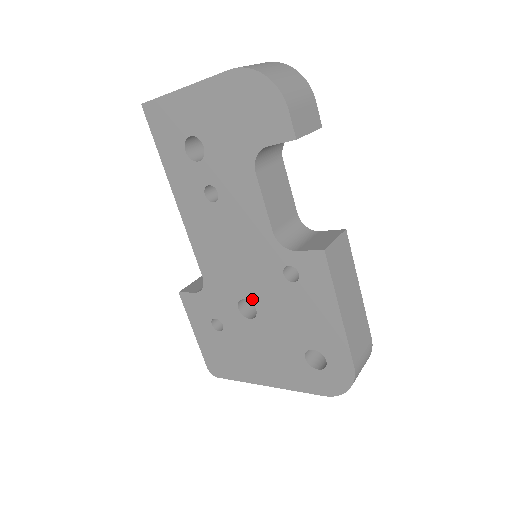
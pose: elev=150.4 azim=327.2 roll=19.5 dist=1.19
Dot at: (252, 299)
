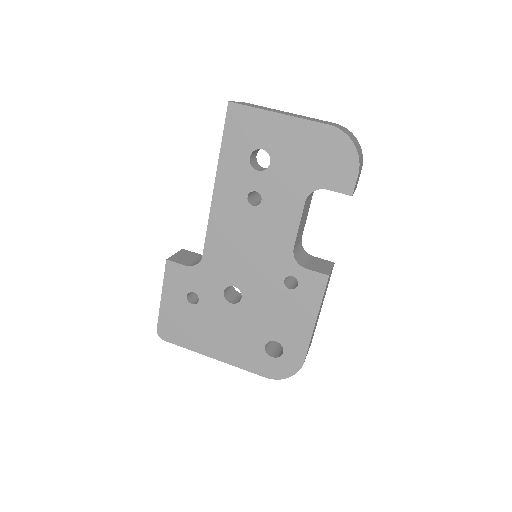
Dot at: (243, 289)
